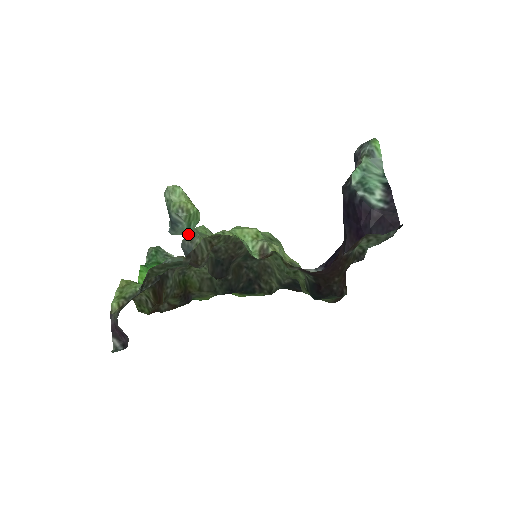
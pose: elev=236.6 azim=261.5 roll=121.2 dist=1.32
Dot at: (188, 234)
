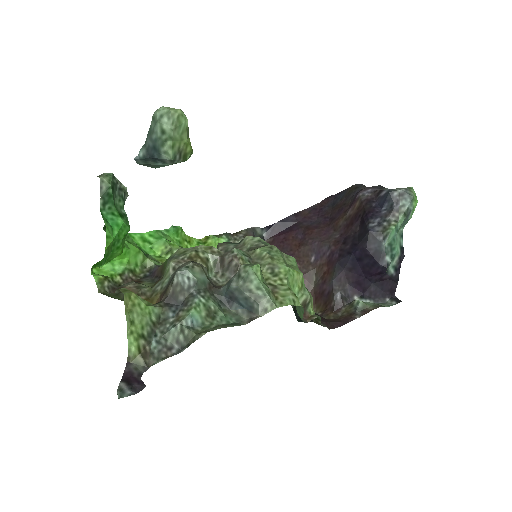
Dot at: (245, 277)
